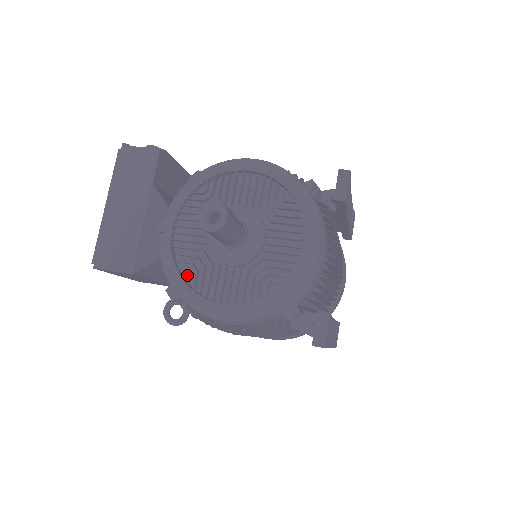
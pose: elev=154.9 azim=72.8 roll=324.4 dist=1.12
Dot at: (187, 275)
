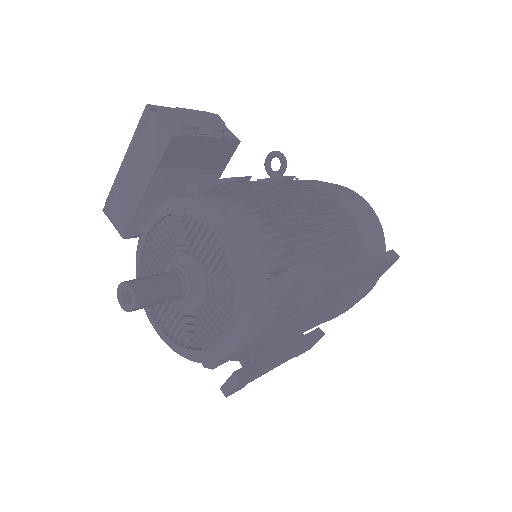
Dot at: occluded
